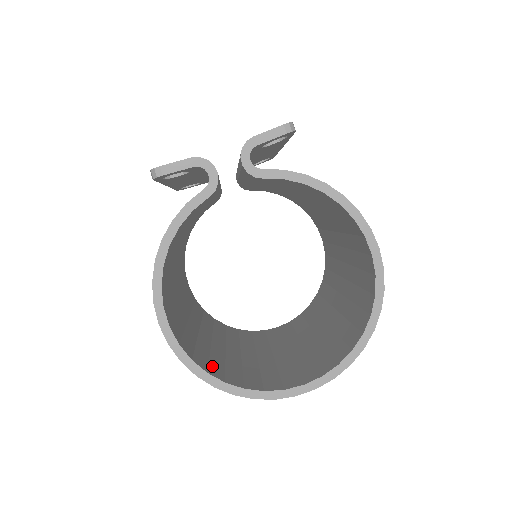
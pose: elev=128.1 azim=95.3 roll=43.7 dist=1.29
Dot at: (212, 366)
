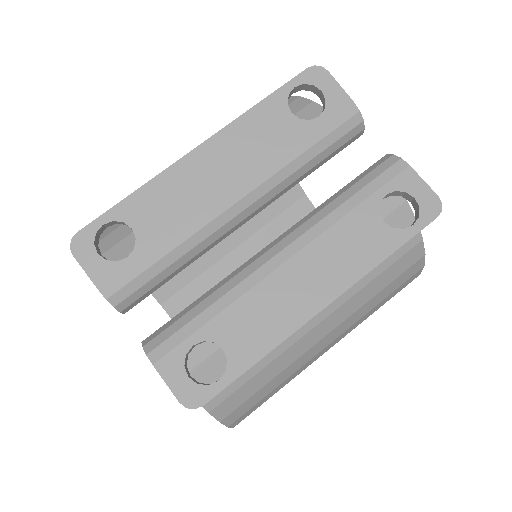
Dot at: occluded
